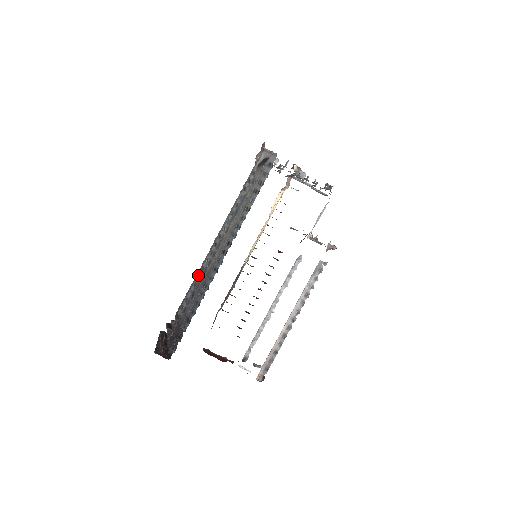
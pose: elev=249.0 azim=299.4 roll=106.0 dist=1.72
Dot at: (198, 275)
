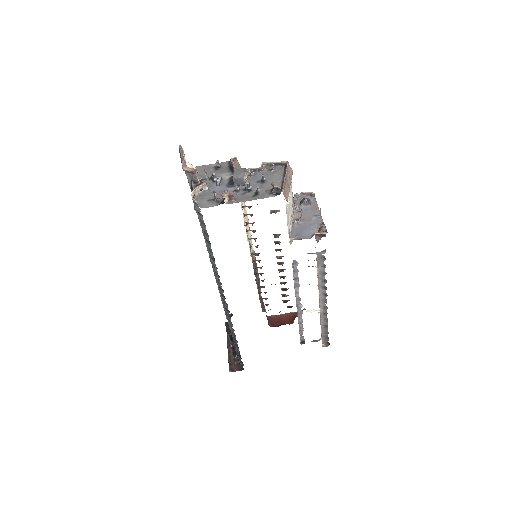
Dot at: occluded
